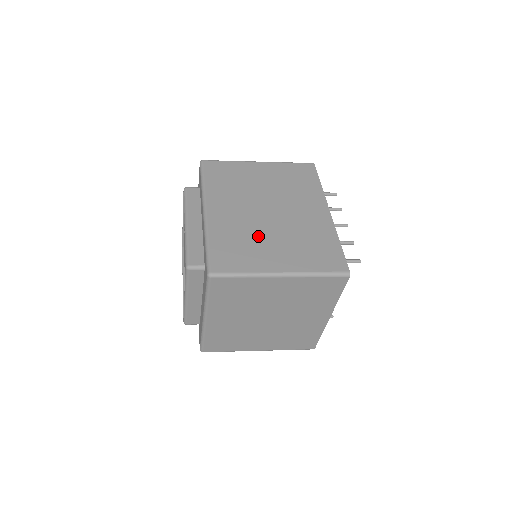
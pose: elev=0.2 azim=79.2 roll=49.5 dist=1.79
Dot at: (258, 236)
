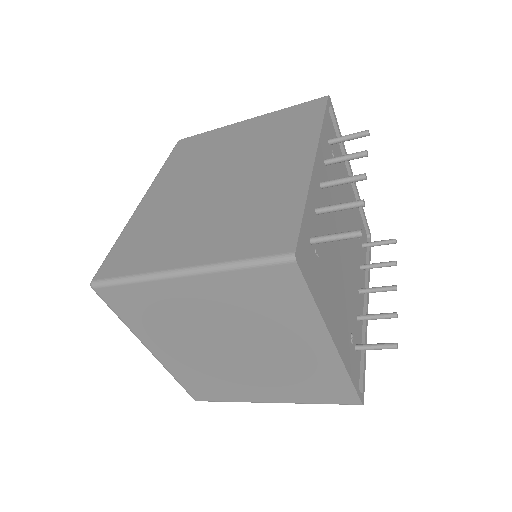
Dot at: (182, 219)
